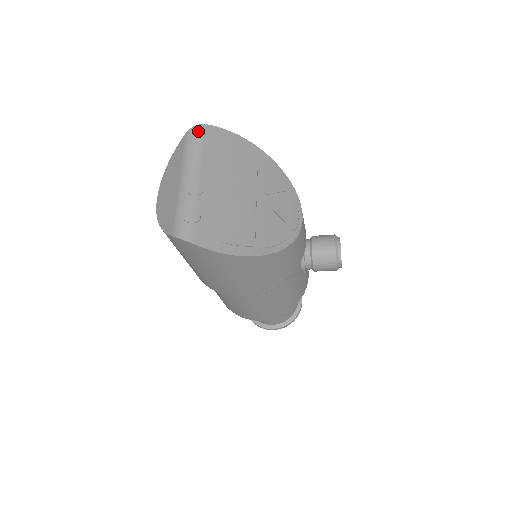
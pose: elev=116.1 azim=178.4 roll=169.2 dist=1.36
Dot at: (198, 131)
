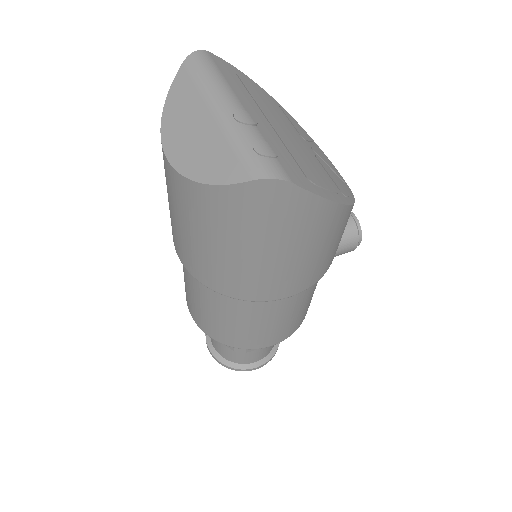
Dot at: (204, 56)
